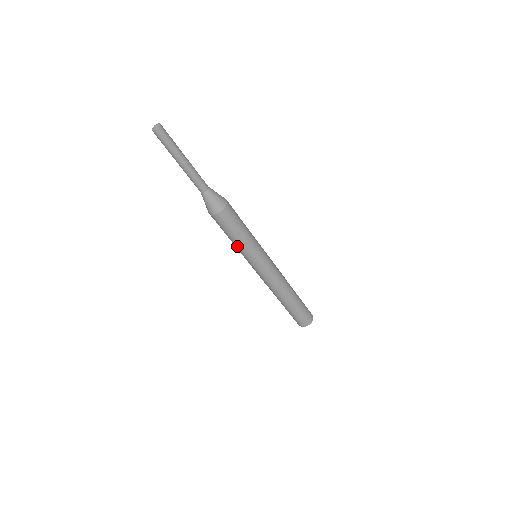
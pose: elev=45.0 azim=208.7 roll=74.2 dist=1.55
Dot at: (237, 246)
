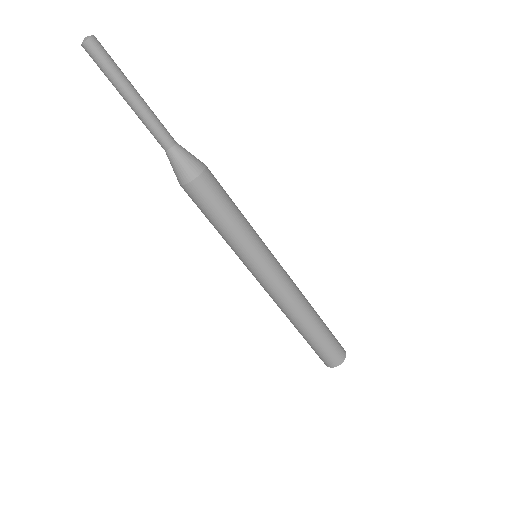
Dot at: (237, 232)
